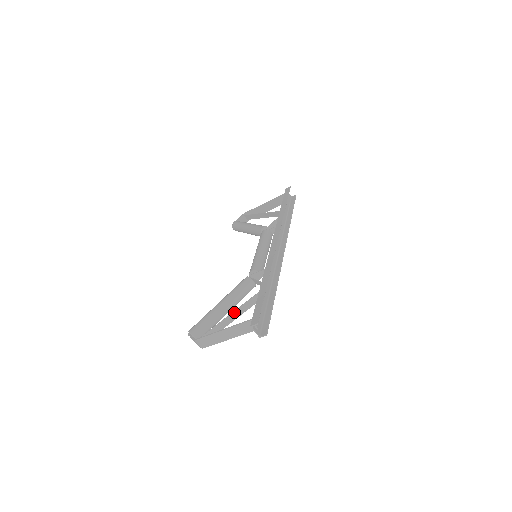
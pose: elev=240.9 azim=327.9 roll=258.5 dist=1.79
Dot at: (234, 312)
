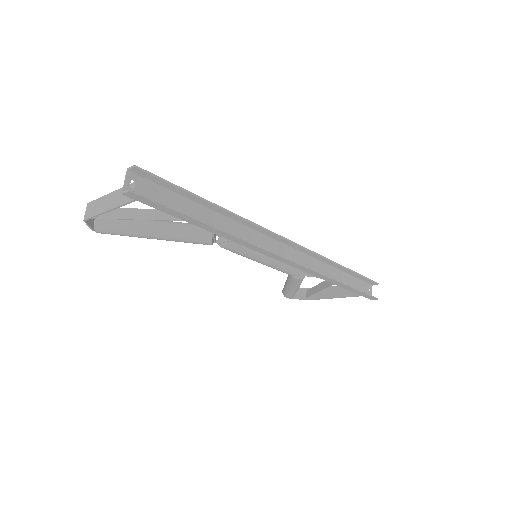
Dot at: (151, 210)
